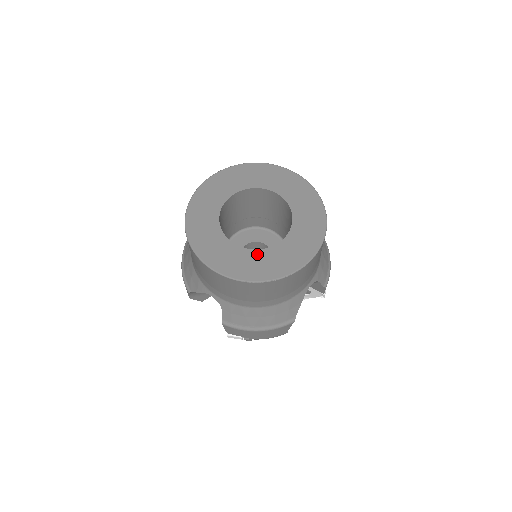
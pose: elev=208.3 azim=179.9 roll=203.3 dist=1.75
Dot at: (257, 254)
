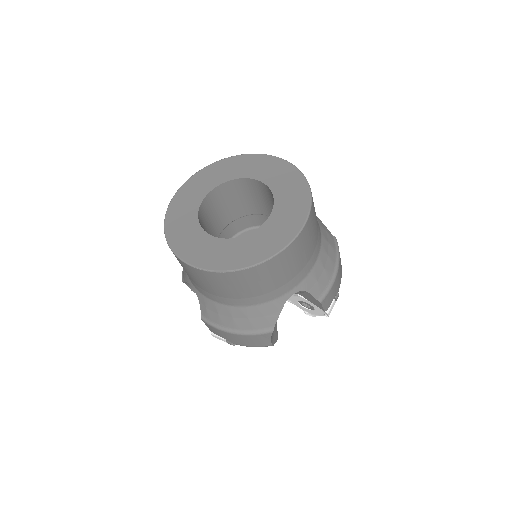
Dot at: (220, 243)
